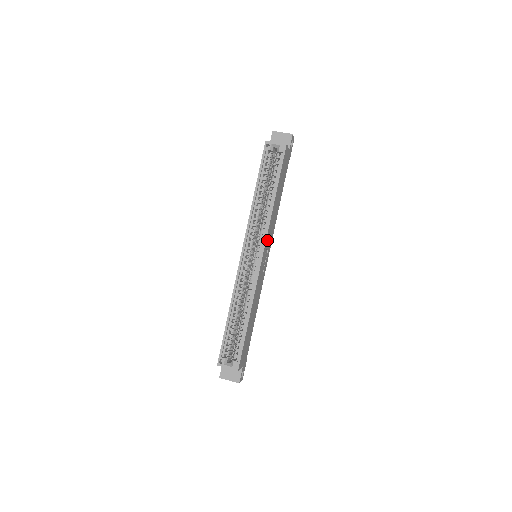
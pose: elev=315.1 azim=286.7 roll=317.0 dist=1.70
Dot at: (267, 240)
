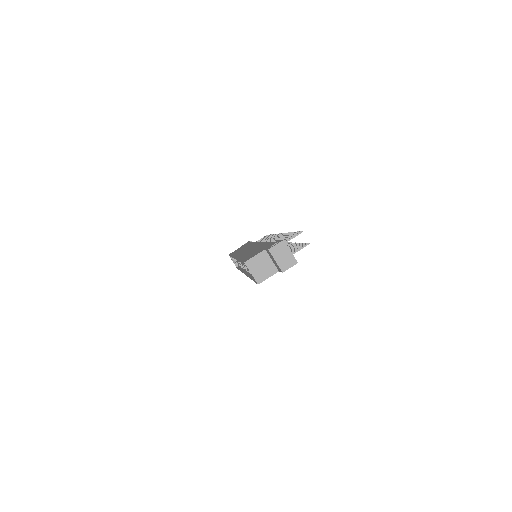
Dot at: occluded
